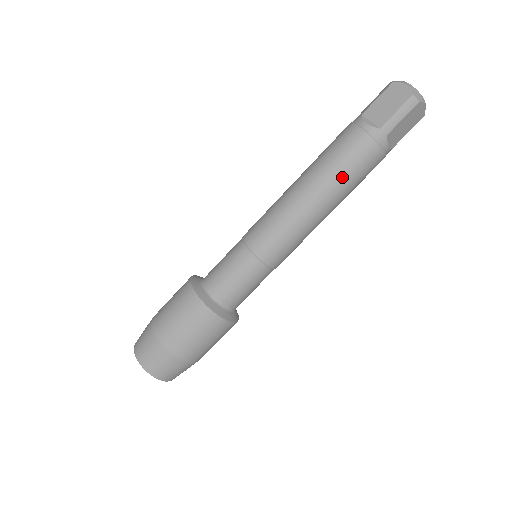
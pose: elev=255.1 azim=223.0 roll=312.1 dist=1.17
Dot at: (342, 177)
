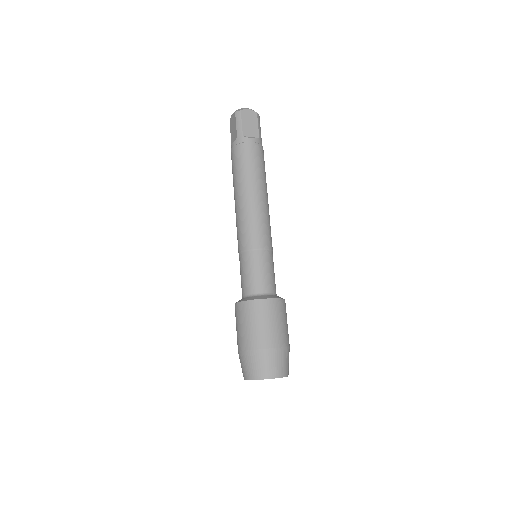
Dot at: (243, 172)
